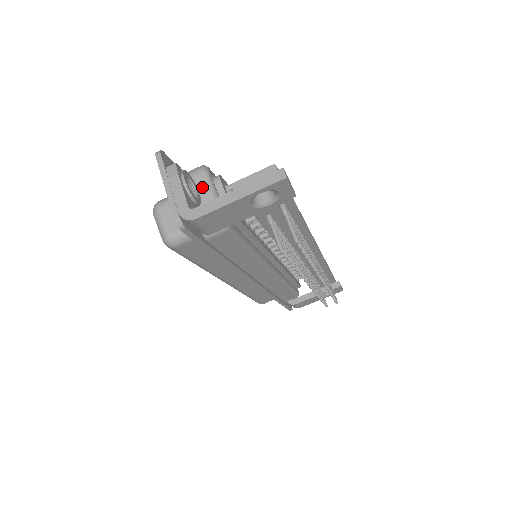
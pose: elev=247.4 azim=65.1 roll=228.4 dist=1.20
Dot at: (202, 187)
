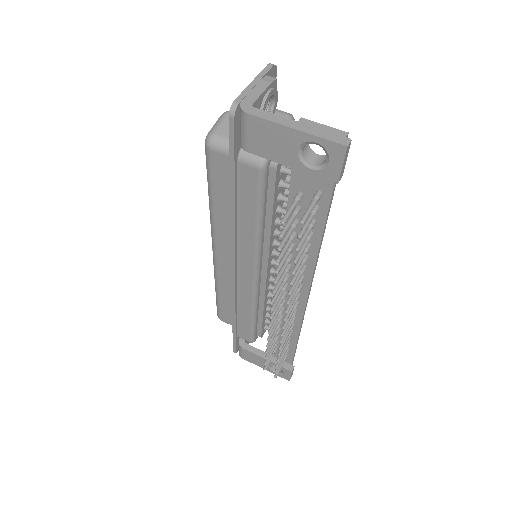
Dot at: occluded
